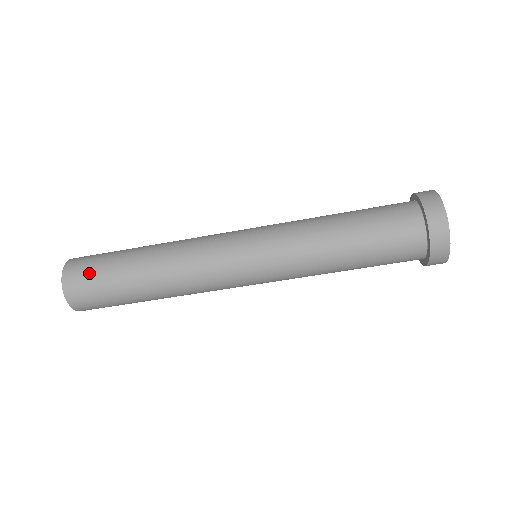
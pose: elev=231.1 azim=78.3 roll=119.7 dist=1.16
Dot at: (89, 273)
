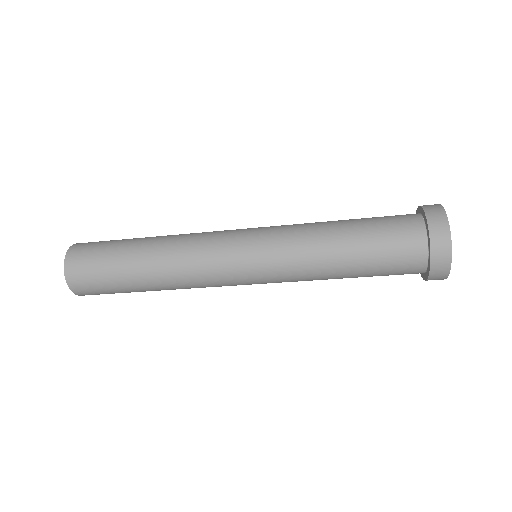
Dot at: (92, 277)
